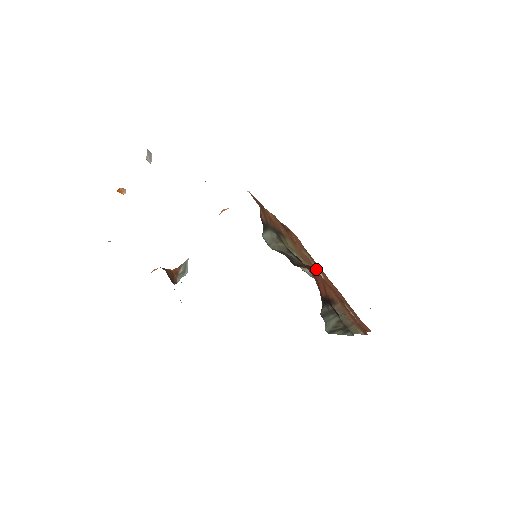
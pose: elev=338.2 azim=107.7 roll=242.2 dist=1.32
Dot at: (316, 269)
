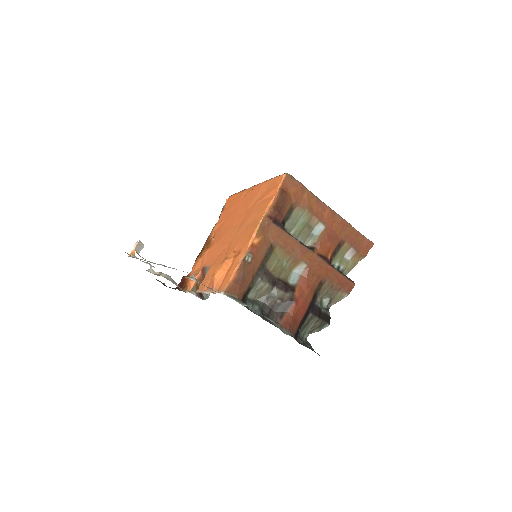
Dot at: (294, 303)
